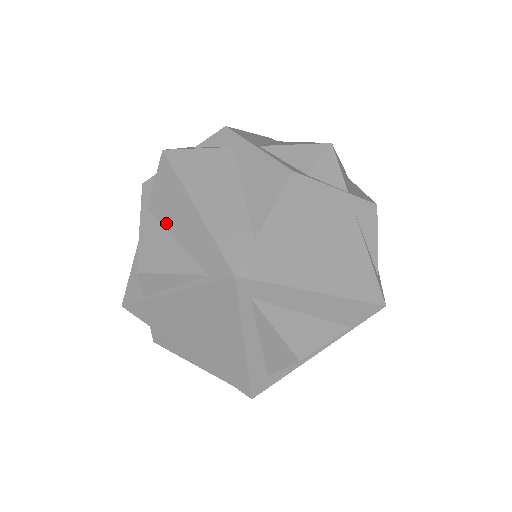
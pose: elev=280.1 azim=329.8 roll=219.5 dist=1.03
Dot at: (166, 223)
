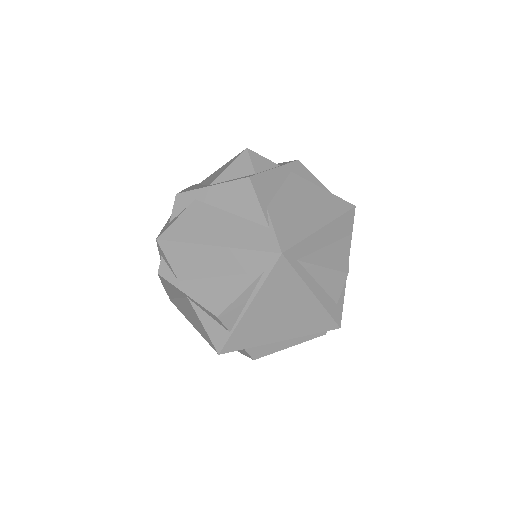
Dot at: (203, 275)
